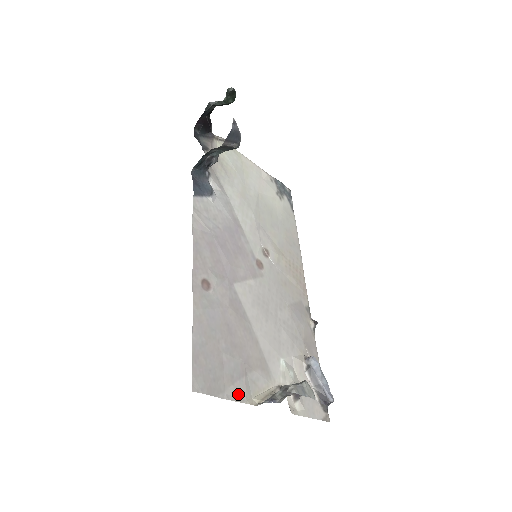
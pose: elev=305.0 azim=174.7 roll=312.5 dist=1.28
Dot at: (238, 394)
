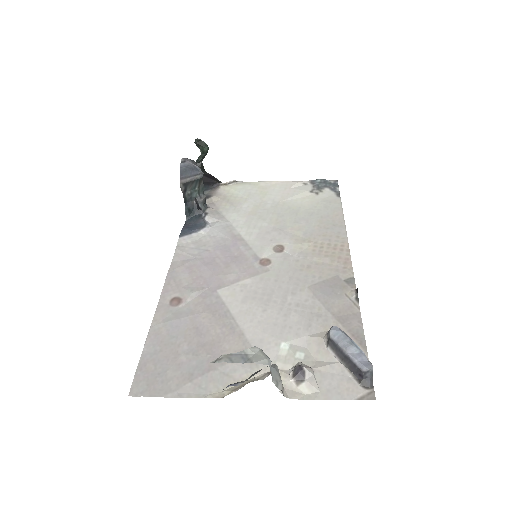
Dot at: (197, 390)
